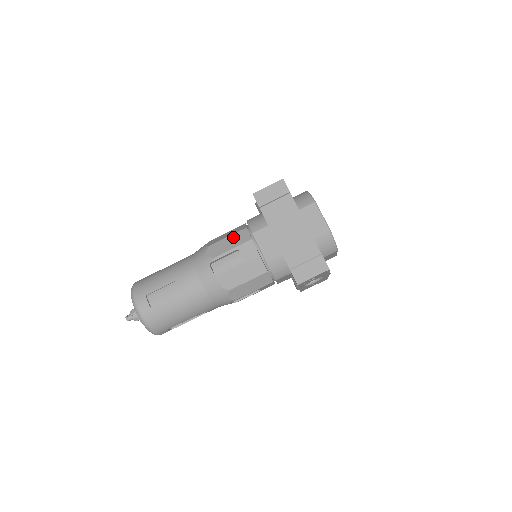
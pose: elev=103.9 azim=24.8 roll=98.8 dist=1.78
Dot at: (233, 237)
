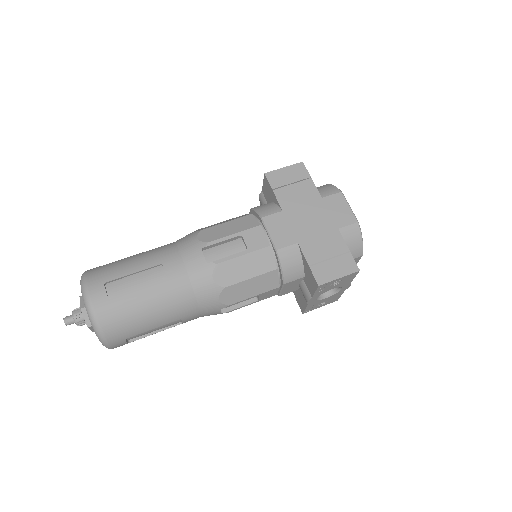
Dot at: (234, 222)
